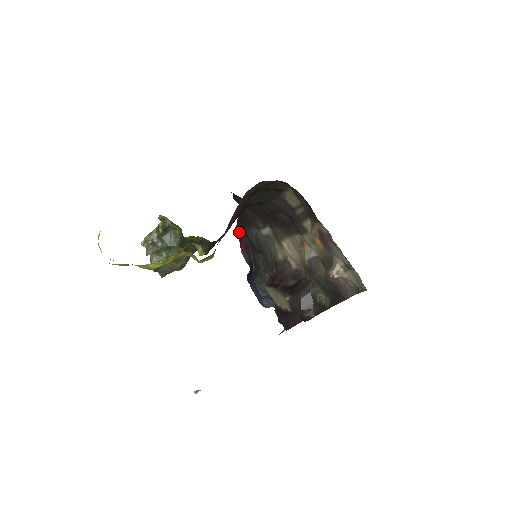
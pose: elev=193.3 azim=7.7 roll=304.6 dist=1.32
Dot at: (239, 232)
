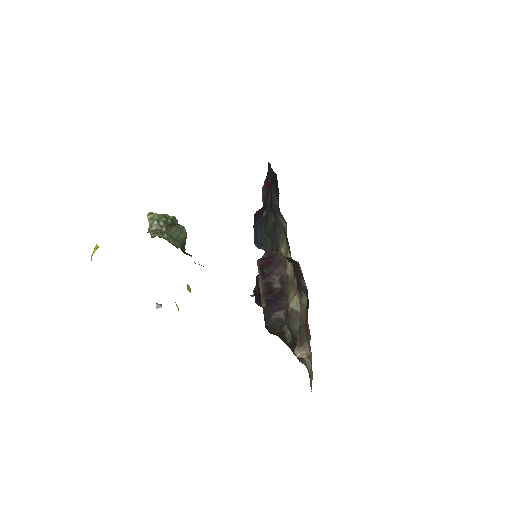
Dot at: occluded
